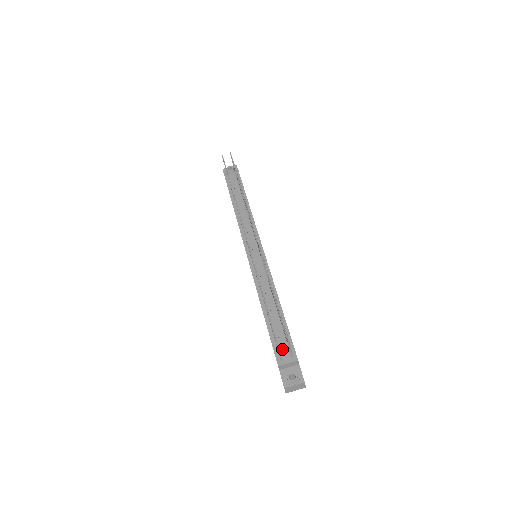
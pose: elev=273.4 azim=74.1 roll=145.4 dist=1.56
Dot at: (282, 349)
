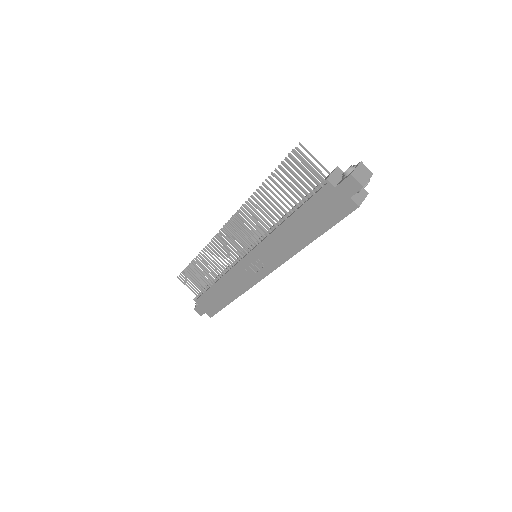
Dot at: (319, 184)
